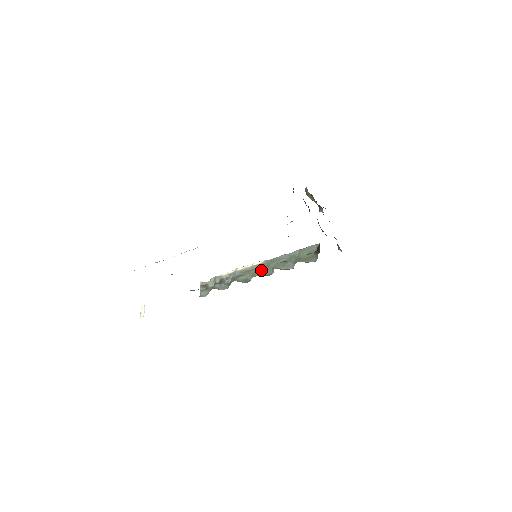
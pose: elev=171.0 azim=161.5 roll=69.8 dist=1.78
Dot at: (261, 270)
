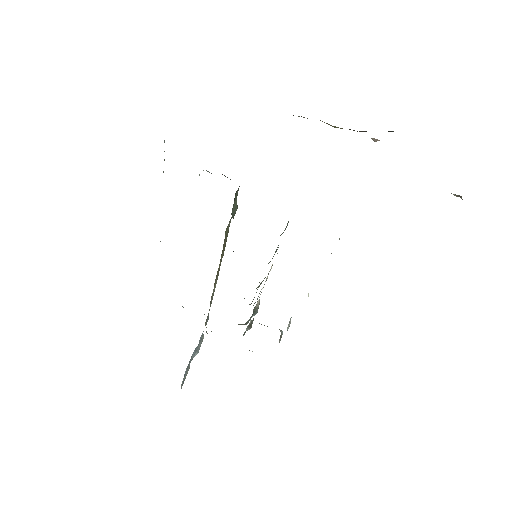
Dot at: (265, 277)
